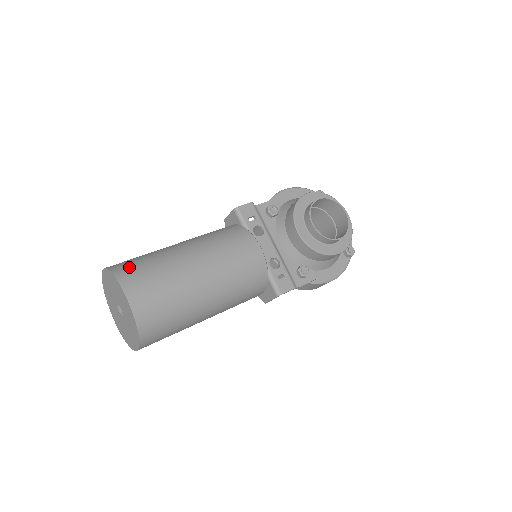
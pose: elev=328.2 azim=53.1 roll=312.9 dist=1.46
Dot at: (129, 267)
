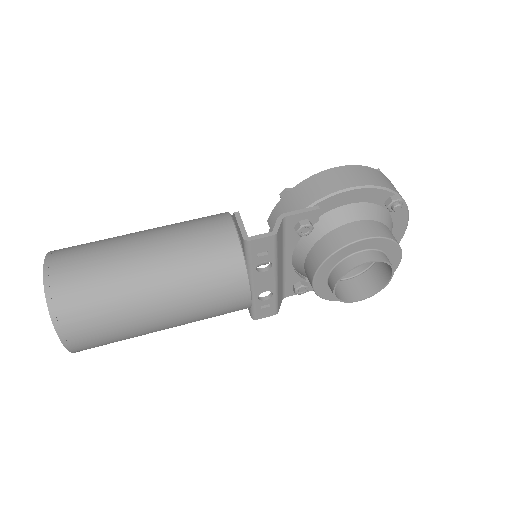
Dot at: (72, 307)
